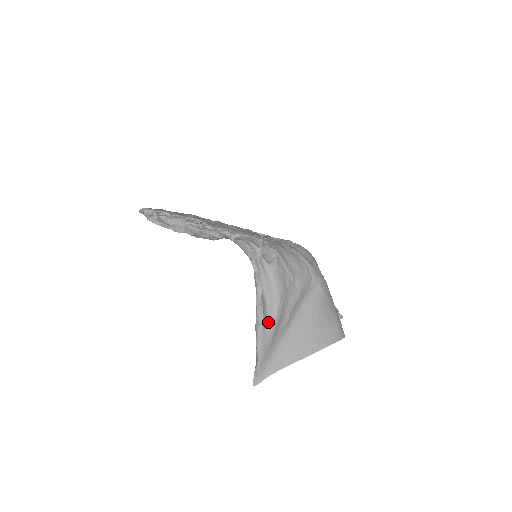
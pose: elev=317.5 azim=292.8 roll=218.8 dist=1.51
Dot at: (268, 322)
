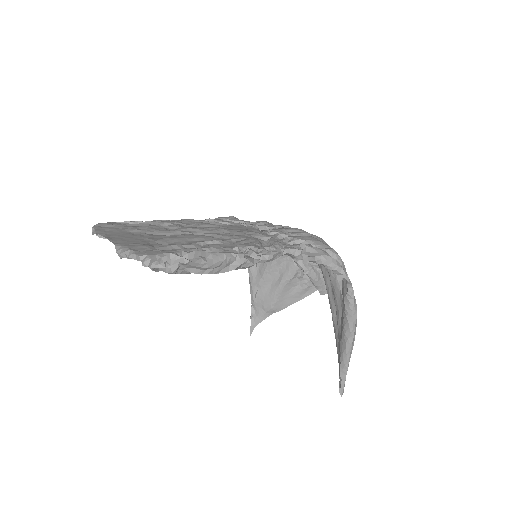
Dot at: occluded
